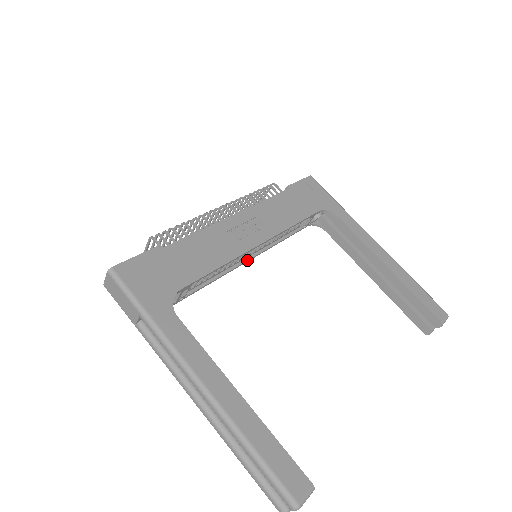
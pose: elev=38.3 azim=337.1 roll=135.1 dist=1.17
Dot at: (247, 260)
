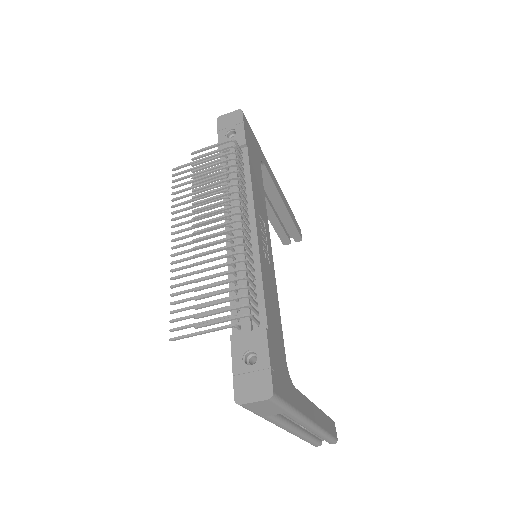
Dot at: occluded
